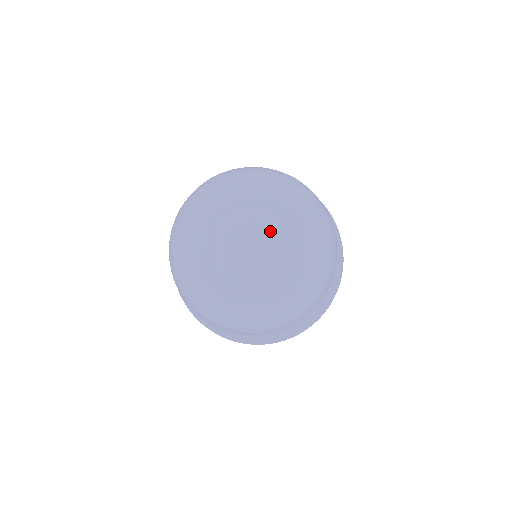
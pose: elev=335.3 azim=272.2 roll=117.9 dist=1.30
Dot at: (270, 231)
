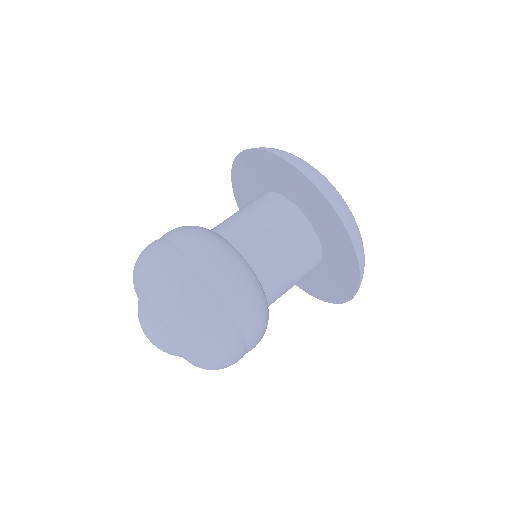
Dot at: (158, 342)
